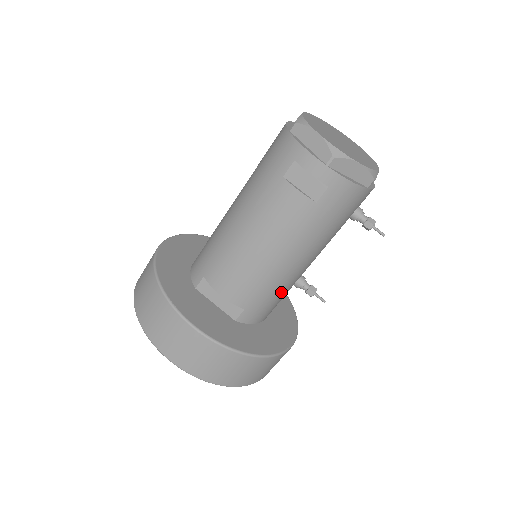
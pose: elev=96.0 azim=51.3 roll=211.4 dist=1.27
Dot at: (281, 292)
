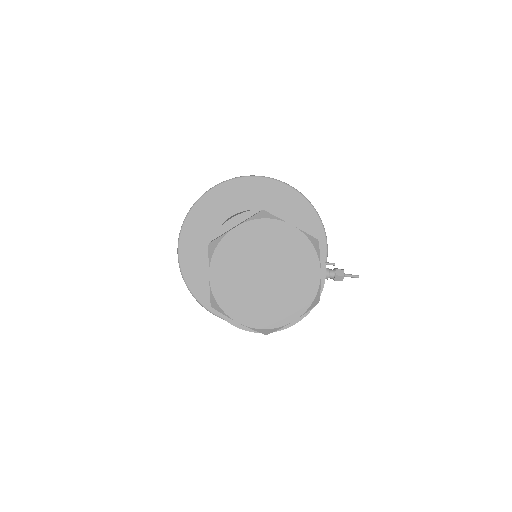
Dot at: occluded
